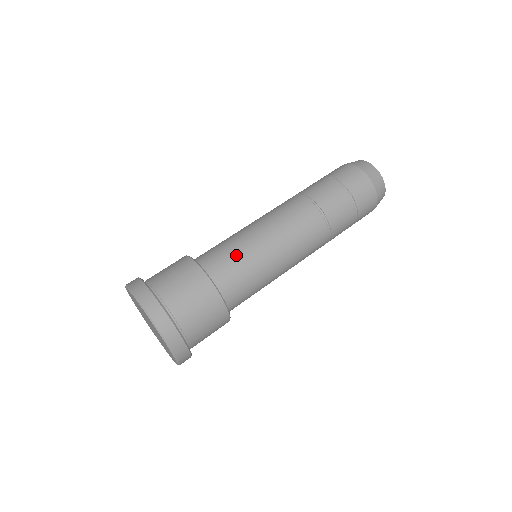
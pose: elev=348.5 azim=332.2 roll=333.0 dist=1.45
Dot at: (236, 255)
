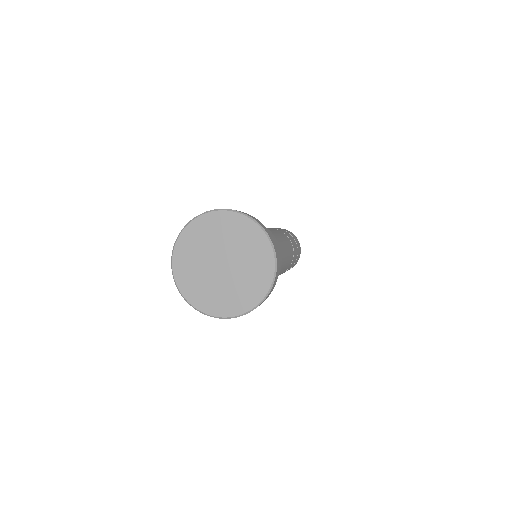
Dot at: occluded
